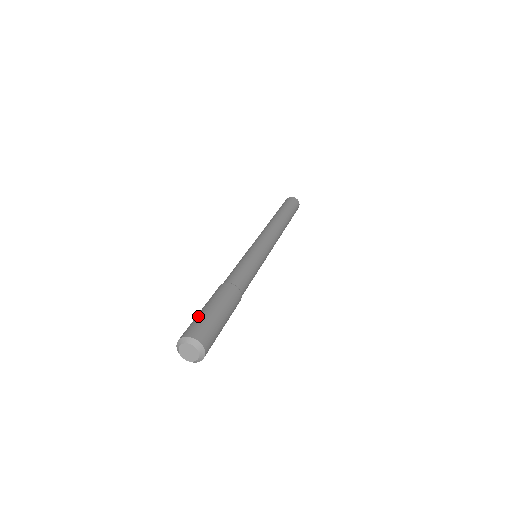
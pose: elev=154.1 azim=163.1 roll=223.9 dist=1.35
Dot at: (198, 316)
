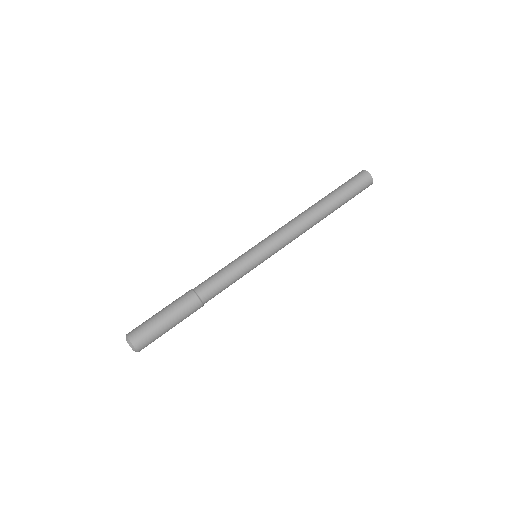
Dot at: (151, 321)
